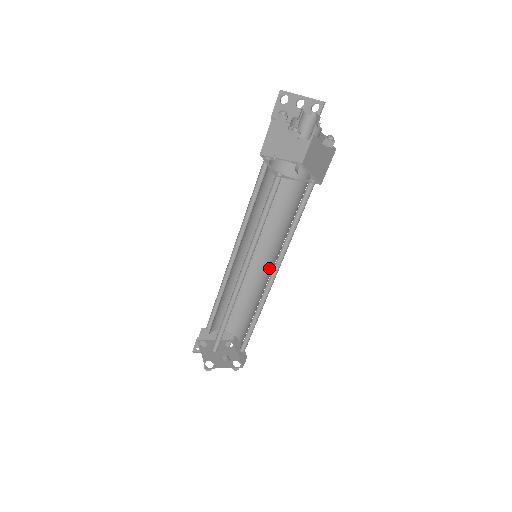
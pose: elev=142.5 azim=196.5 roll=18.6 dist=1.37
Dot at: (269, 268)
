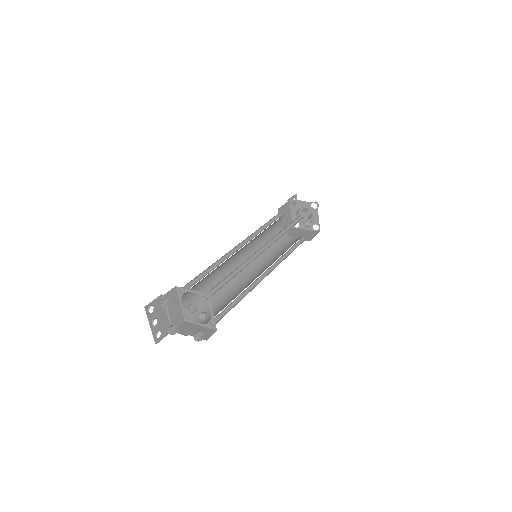
Dot at: (253, 274)
